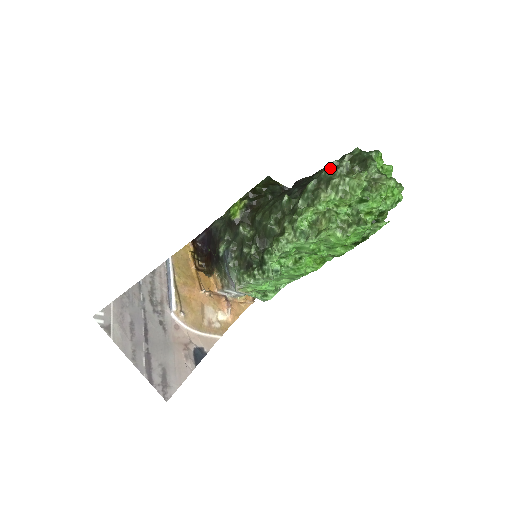
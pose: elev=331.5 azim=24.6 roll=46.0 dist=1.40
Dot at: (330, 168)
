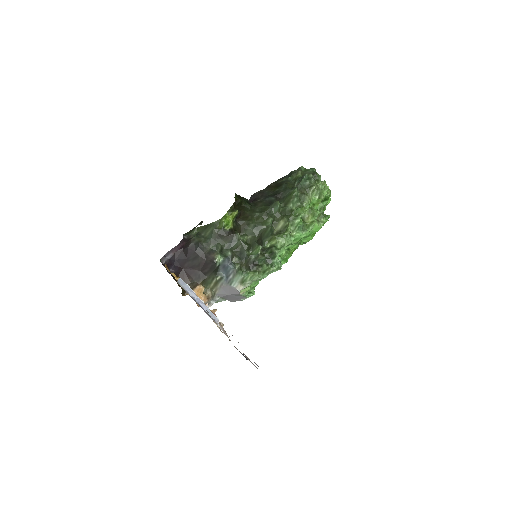
Dot at: (305, 179)
